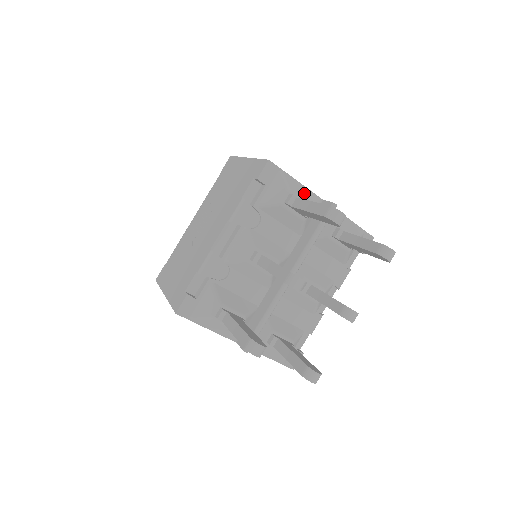
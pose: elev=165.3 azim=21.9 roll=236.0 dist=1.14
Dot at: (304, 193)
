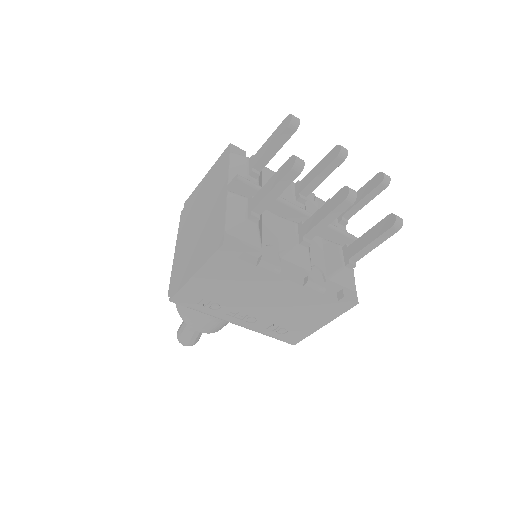
Dot at: occluded
